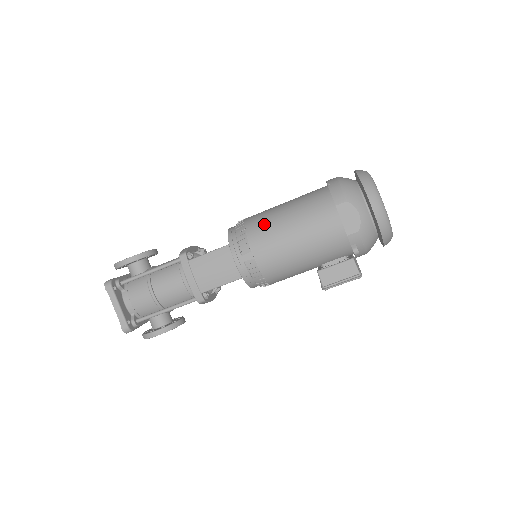
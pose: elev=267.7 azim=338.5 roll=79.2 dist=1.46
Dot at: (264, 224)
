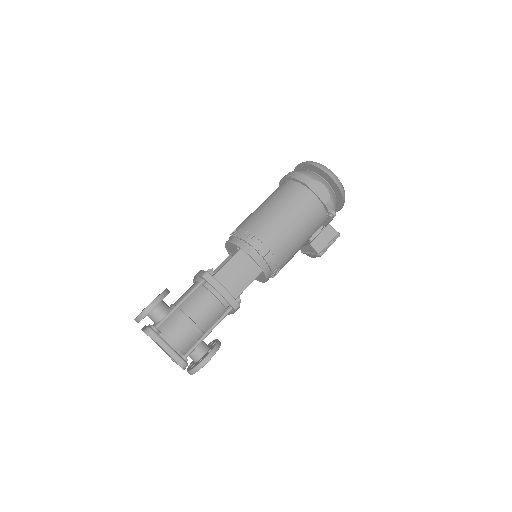
Dot at: (261, 221)
